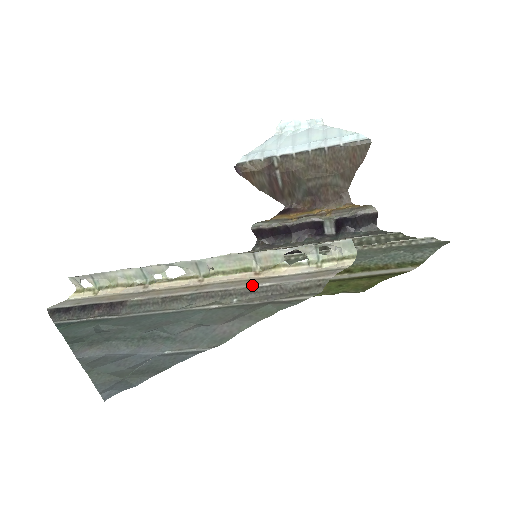
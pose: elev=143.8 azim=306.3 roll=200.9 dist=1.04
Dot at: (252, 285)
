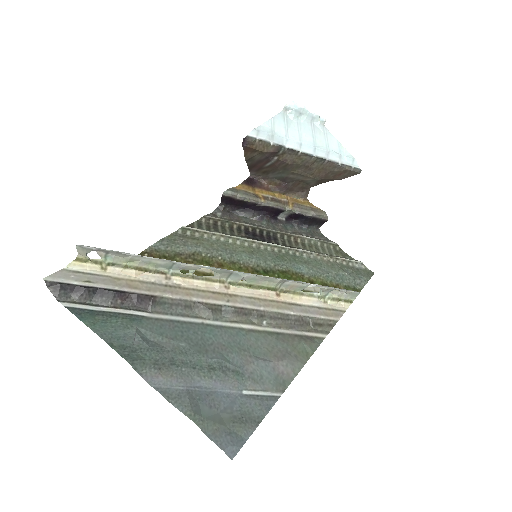
Dot at: (280, 310)
